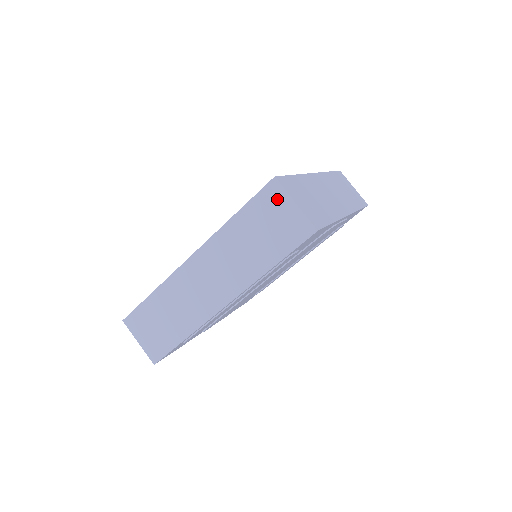
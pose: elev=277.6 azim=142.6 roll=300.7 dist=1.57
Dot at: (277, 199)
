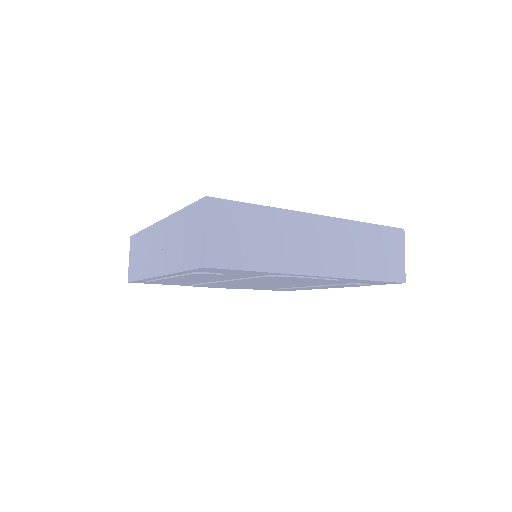
Dot at: (200, 217)
